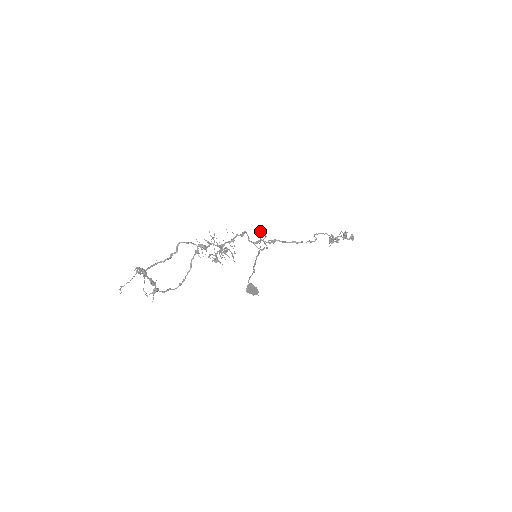
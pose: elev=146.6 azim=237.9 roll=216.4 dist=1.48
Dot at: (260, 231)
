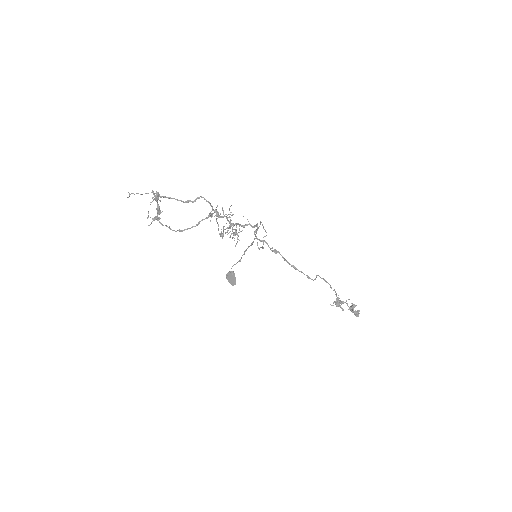
Dot at: (261, 222)
